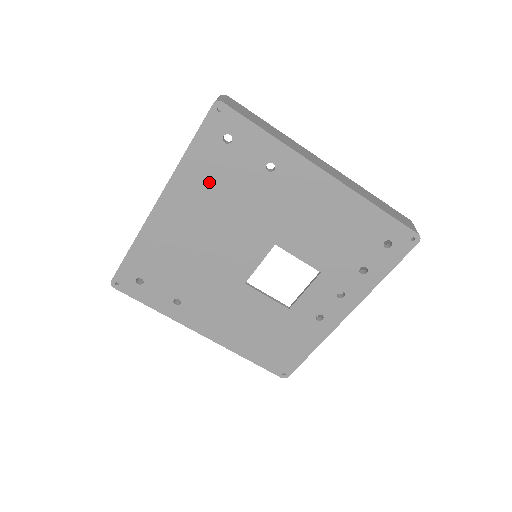
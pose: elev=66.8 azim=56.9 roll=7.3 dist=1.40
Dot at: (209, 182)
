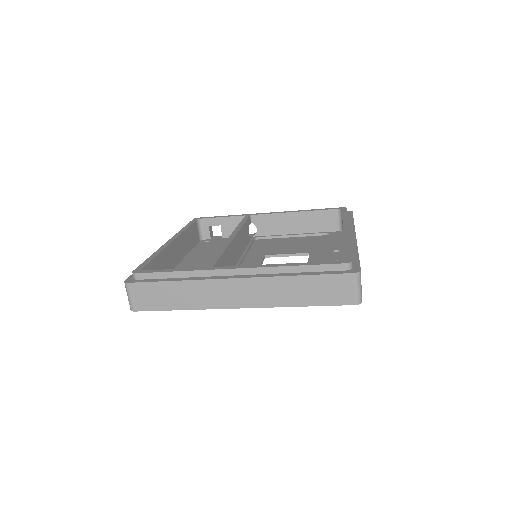
Dot at: occluded
